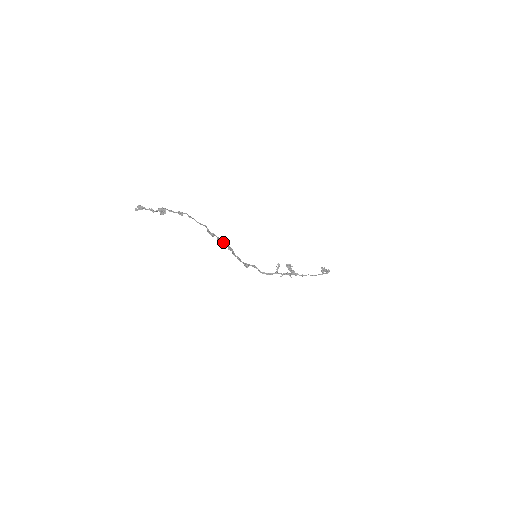
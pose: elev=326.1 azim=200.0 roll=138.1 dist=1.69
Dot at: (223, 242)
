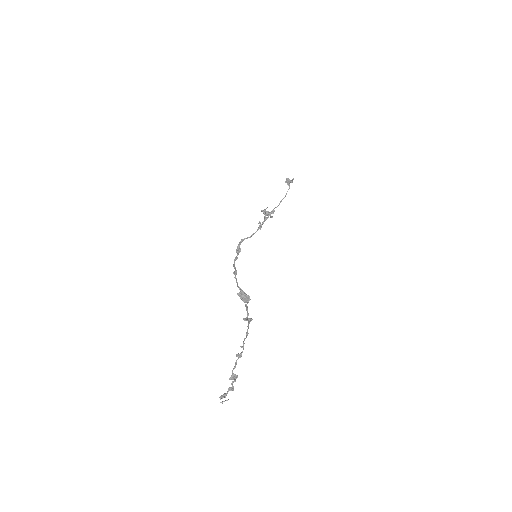
Dot at: (244, 294)
